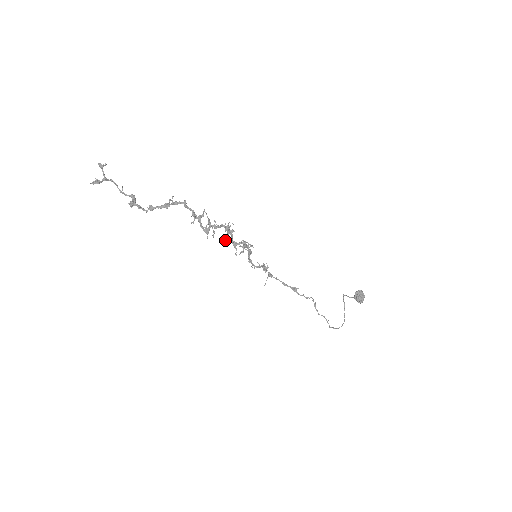
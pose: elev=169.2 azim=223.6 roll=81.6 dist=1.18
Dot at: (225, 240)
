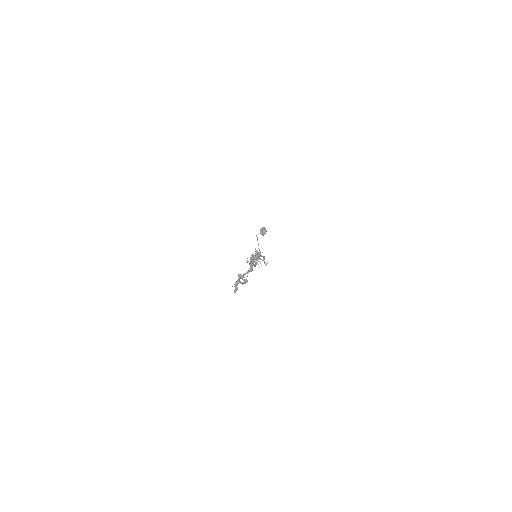
Dot at: occluded
